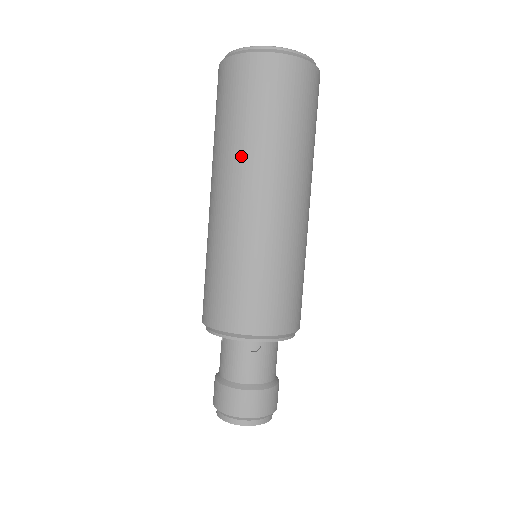
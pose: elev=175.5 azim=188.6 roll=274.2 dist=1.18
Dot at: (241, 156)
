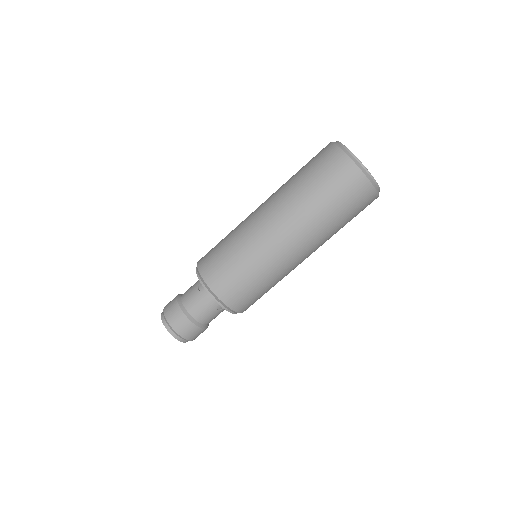
Dot at: (312, 223)
